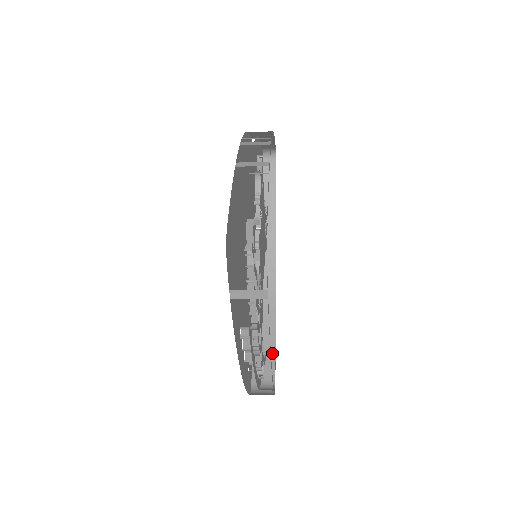
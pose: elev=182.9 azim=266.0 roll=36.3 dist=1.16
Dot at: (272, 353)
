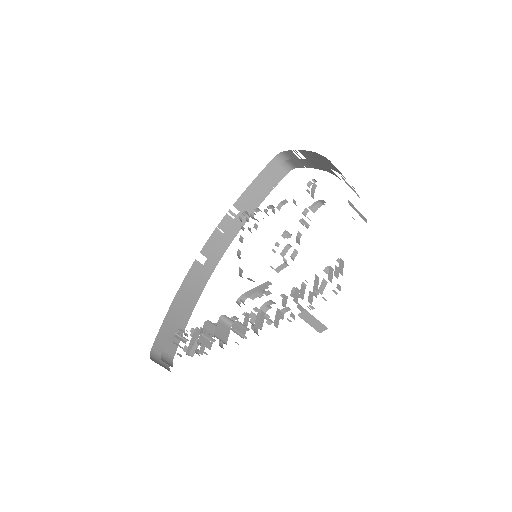
Dot at: occluded
